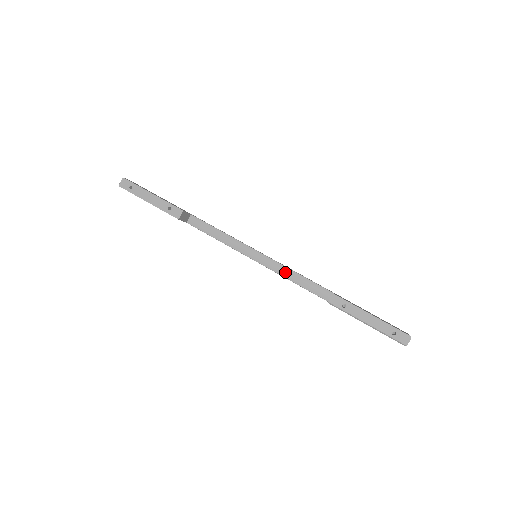
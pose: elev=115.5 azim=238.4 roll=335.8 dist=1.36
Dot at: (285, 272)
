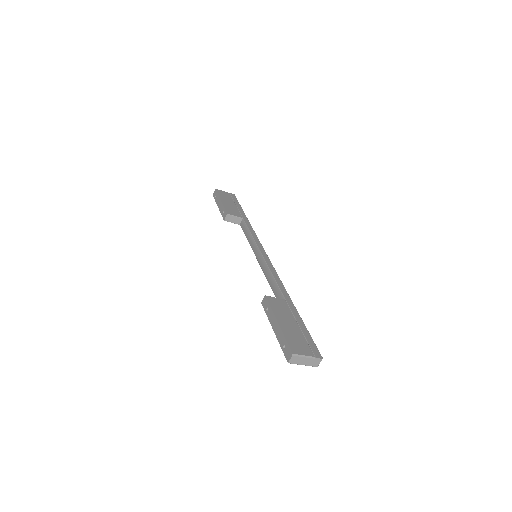
Dot at: (267, 273)
